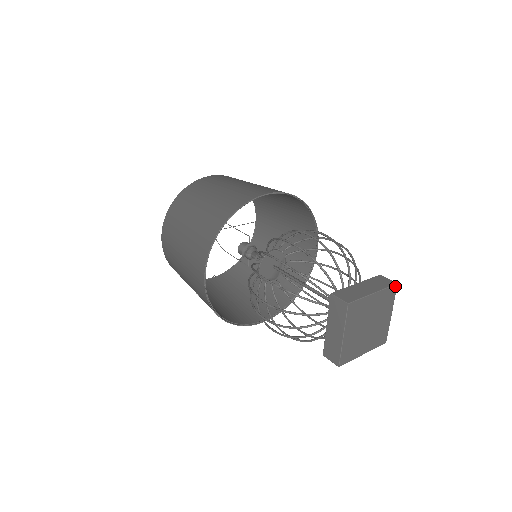
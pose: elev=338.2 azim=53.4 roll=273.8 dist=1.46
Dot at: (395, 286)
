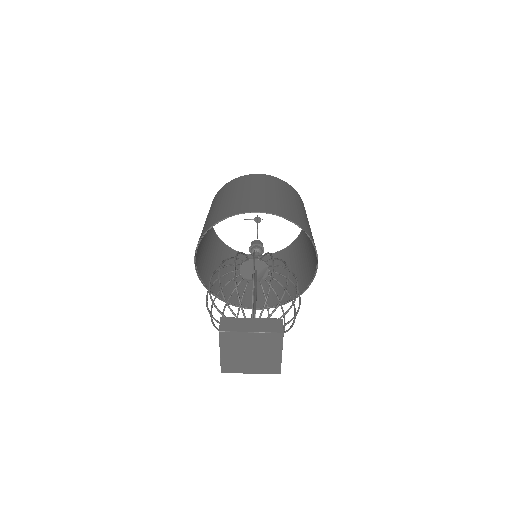
Dot at: (280, 334)
